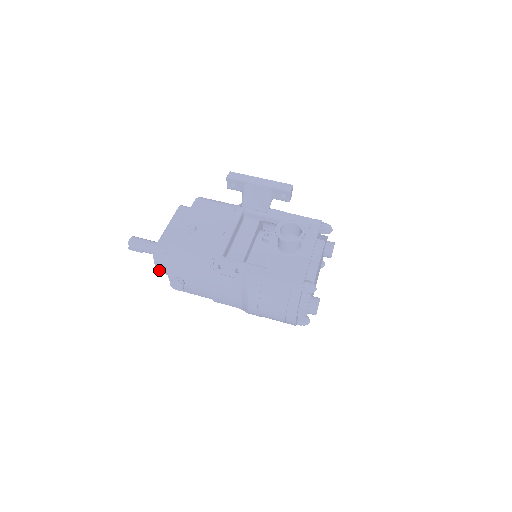
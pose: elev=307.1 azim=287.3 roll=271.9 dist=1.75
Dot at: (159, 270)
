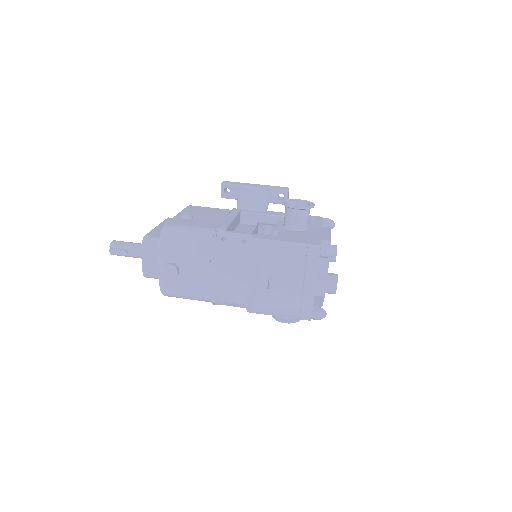
Dot at: (145, 269)
